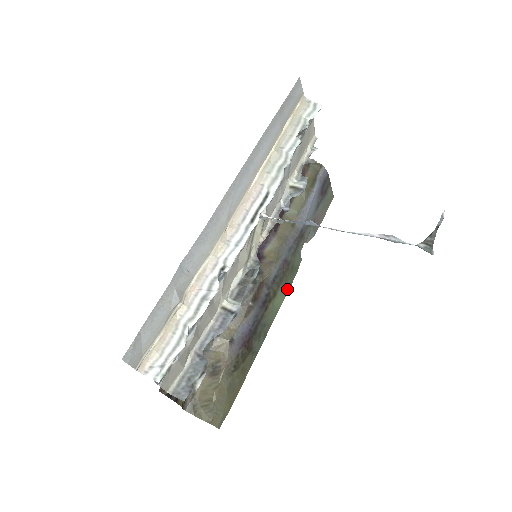
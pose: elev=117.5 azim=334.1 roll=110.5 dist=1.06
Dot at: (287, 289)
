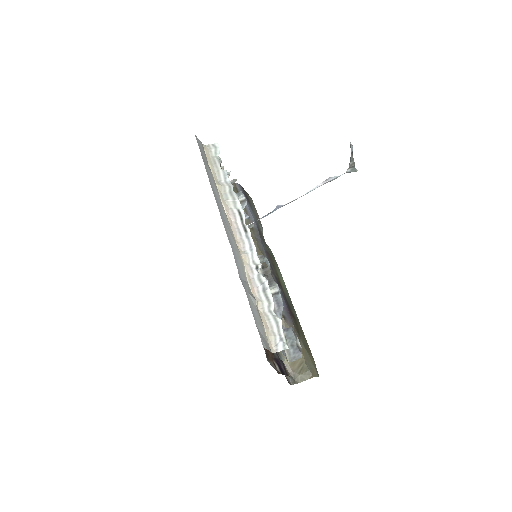
Dot at: (279, 270)
